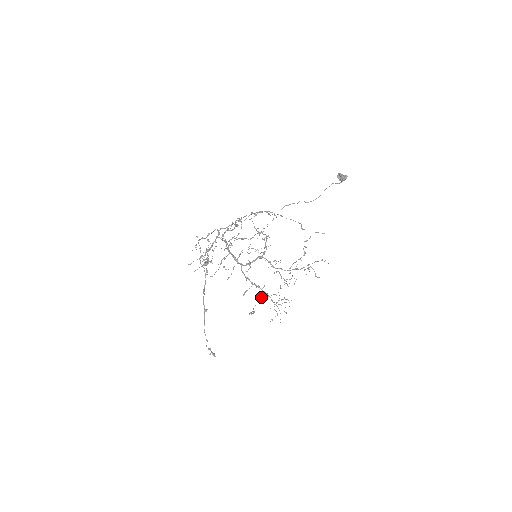
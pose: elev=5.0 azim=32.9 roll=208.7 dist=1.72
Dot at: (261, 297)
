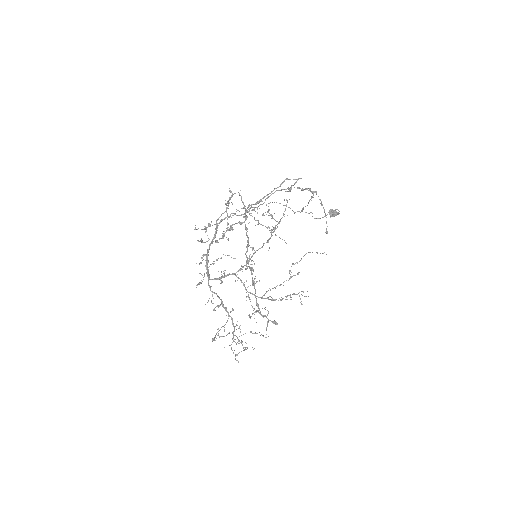
Dot at: (225, 324)
